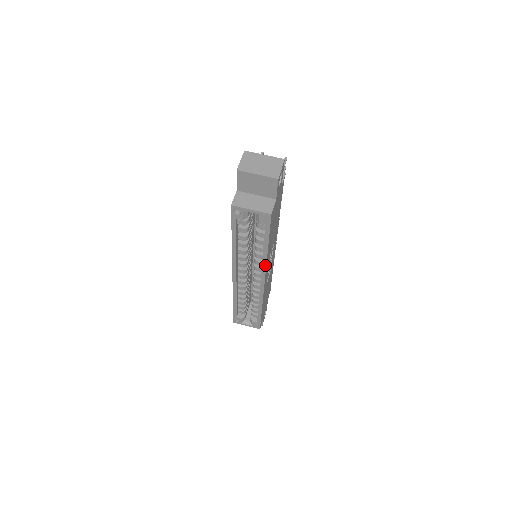
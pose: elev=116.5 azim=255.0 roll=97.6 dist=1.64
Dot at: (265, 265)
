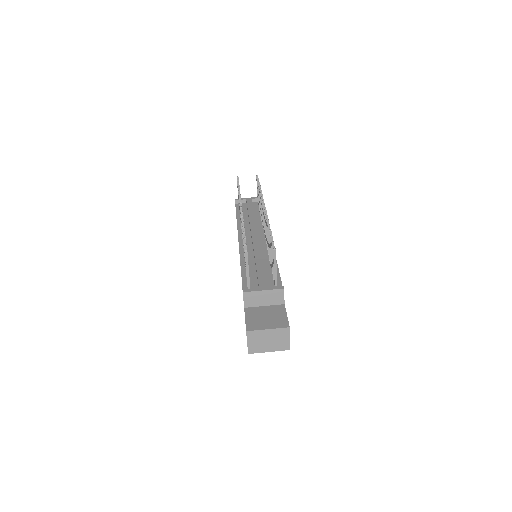
Dot at: occluded
